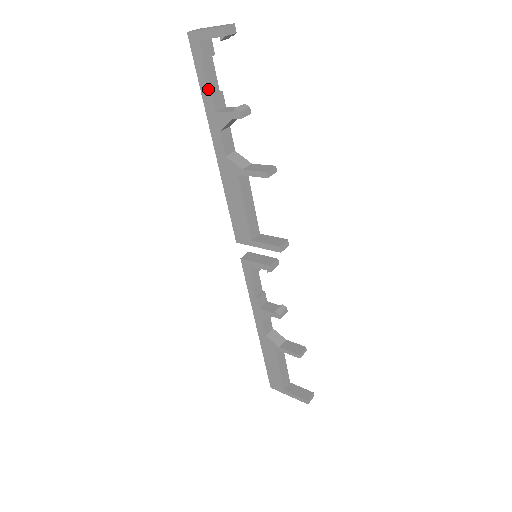
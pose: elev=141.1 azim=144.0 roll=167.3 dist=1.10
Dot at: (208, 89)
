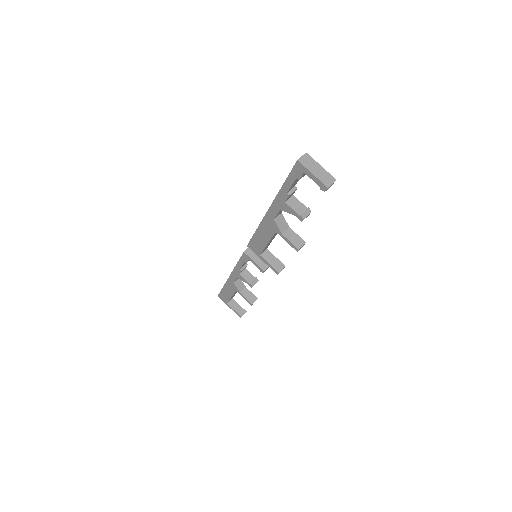
Dot at: (289, 190)
